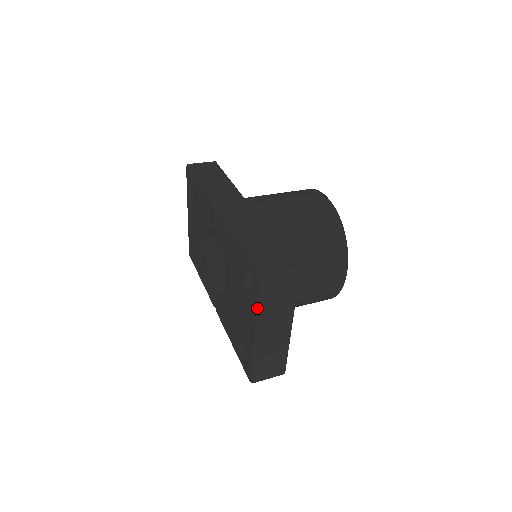
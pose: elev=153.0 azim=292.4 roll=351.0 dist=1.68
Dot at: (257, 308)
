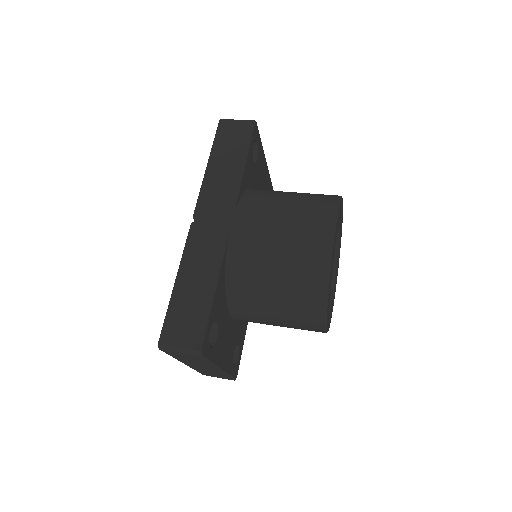
Dot at: occluded
